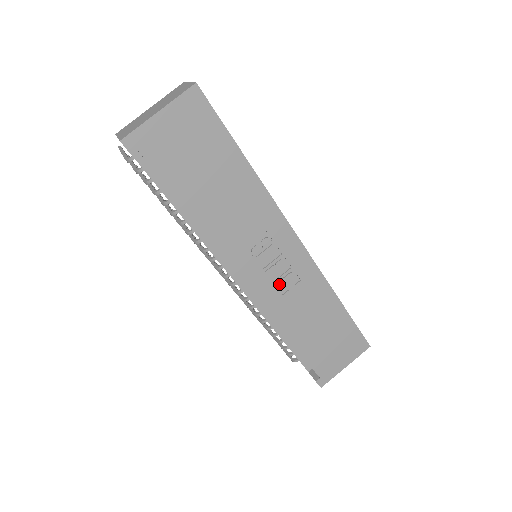
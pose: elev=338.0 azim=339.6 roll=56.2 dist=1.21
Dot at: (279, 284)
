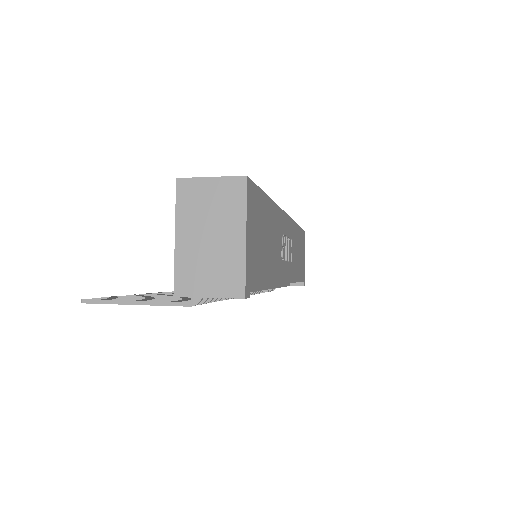
Dot at: (290, 258)
